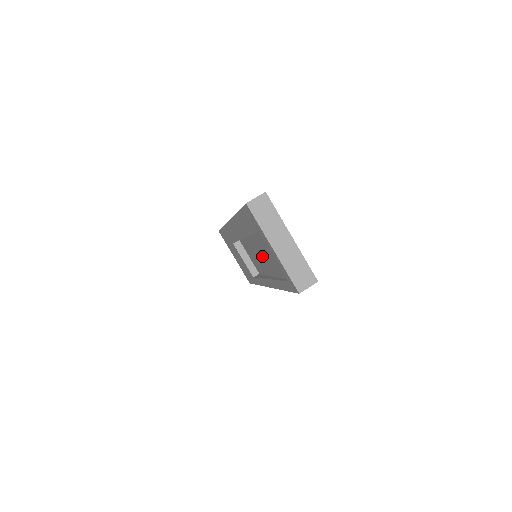
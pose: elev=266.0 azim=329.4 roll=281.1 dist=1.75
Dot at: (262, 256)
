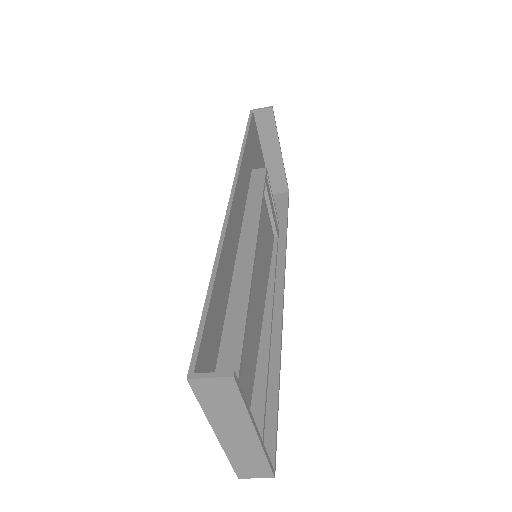
Dot at: occluded
